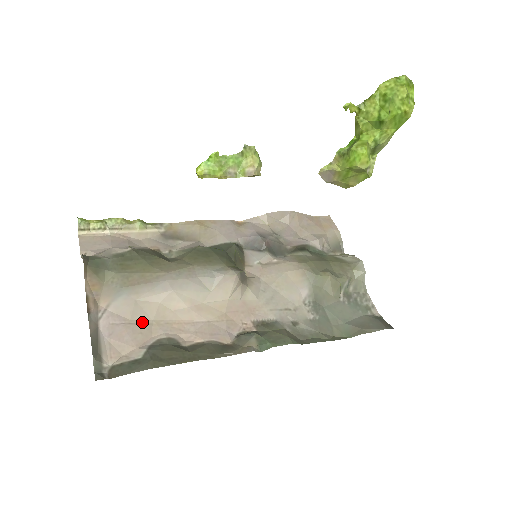
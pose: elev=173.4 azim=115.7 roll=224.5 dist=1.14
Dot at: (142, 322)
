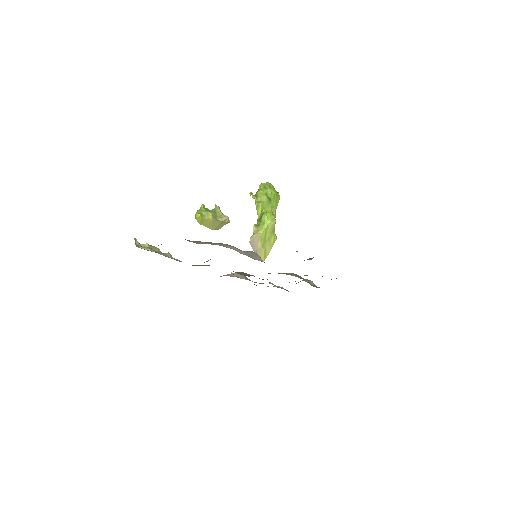
Dot at: occluded
